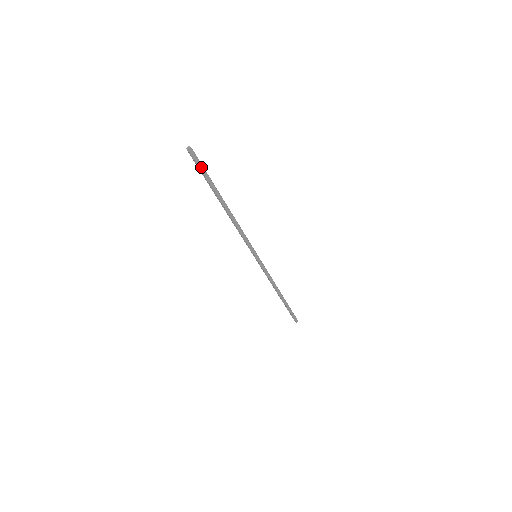
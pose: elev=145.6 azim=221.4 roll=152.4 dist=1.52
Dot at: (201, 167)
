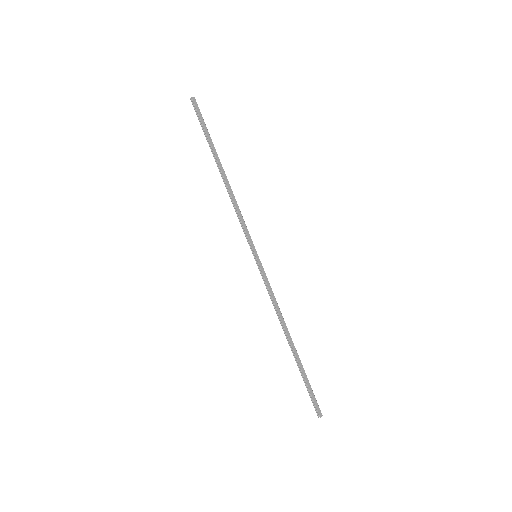
Dot at: (201, 119)
